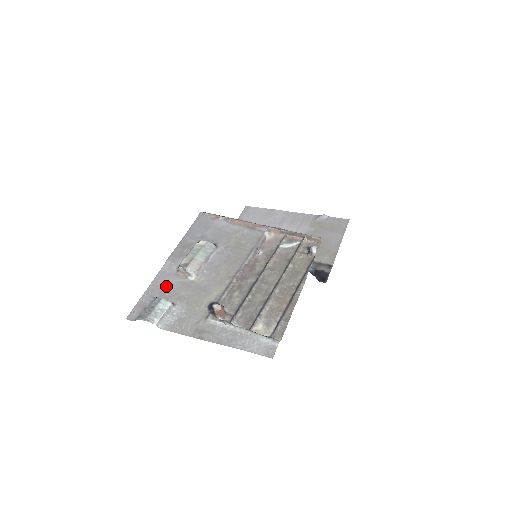
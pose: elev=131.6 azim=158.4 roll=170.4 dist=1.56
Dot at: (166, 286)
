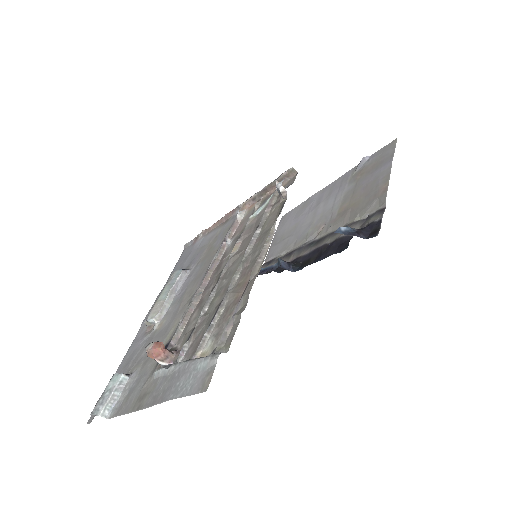
Dot at: (132, 355)
